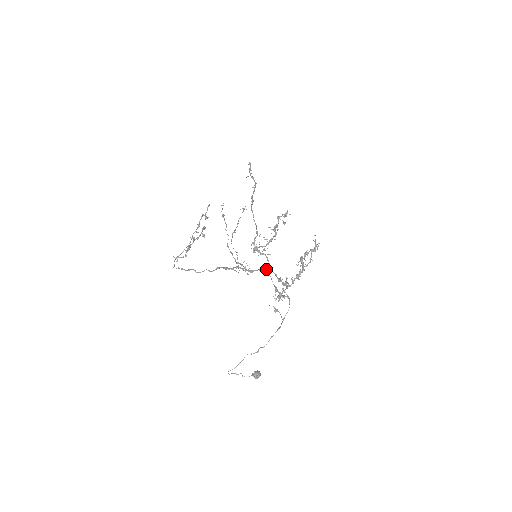
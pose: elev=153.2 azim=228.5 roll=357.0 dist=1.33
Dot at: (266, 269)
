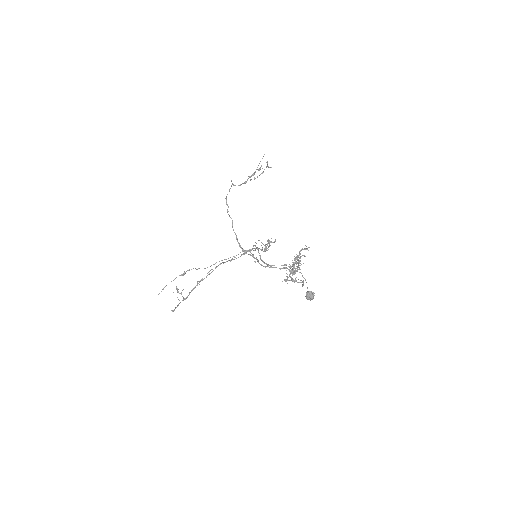
Dot at: (266, 266)
